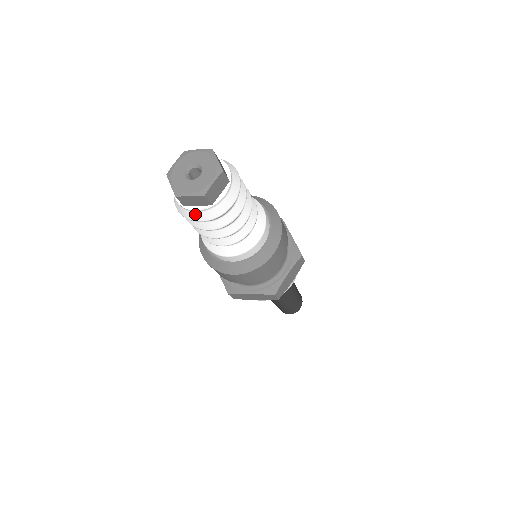
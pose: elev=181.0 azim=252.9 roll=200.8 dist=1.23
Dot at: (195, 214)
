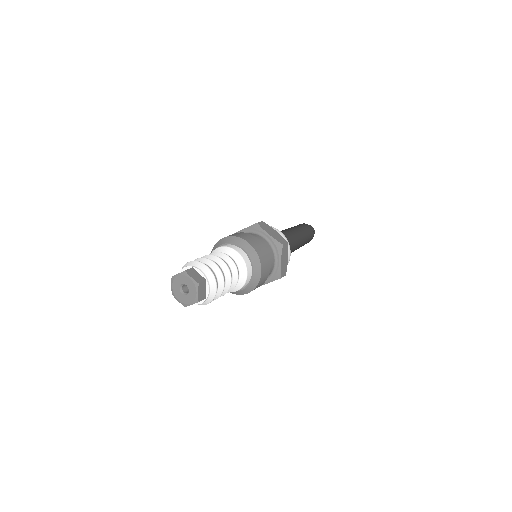
Dot at: (201, 304)
